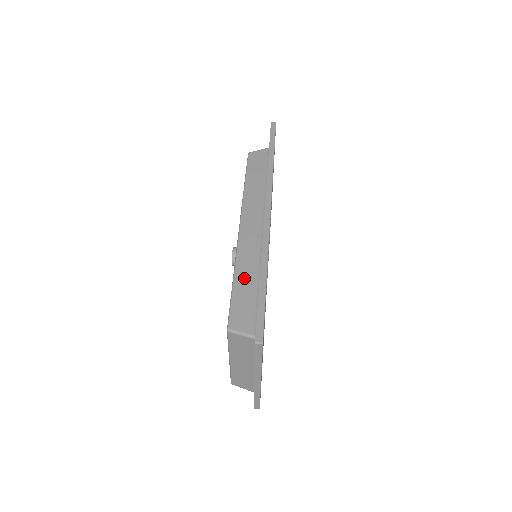
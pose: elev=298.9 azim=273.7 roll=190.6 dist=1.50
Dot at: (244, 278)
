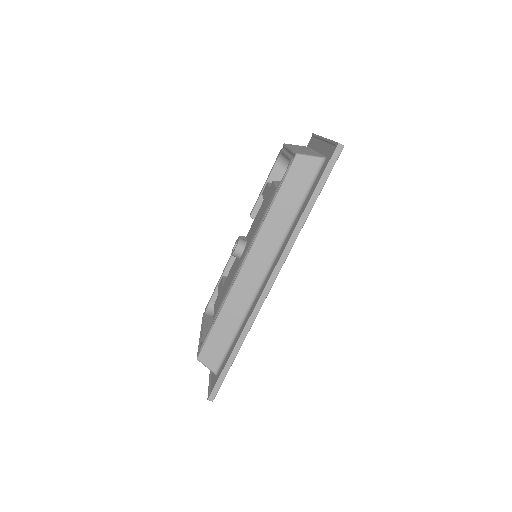
Dot at: (225, 324)
